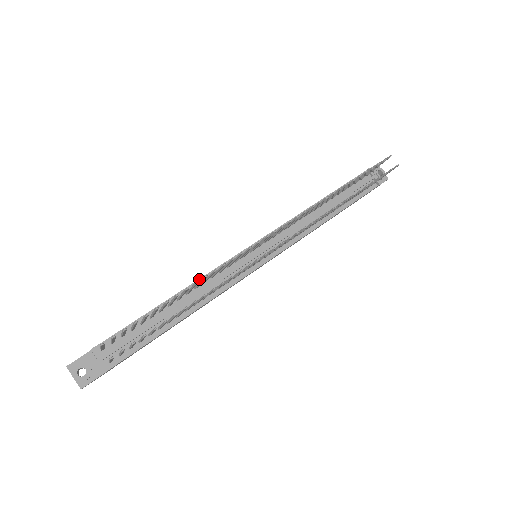
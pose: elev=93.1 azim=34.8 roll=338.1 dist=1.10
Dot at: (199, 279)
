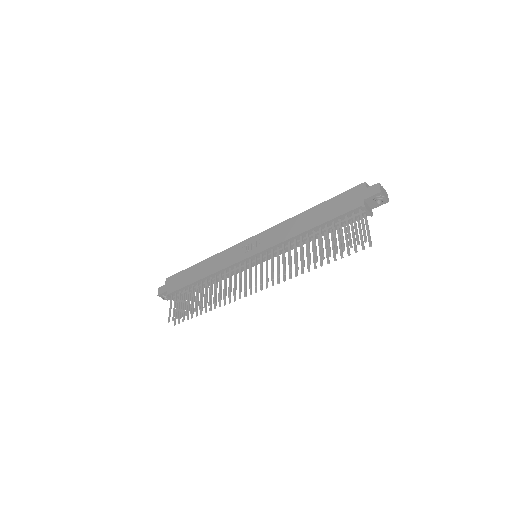
Dot at: (217, 272)
